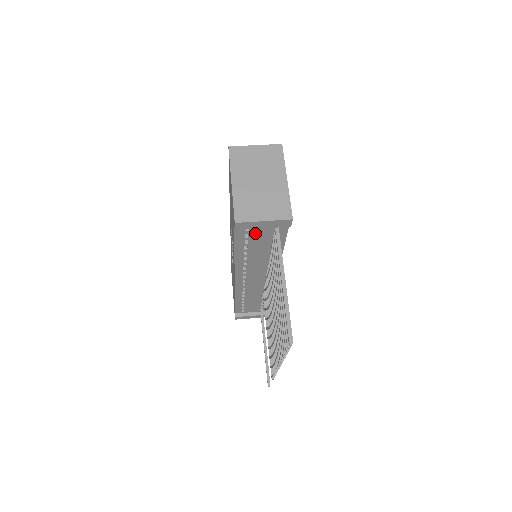
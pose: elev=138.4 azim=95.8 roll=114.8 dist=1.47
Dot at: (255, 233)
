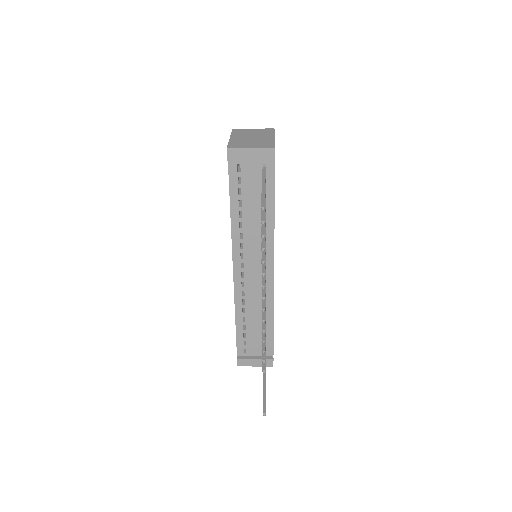
Dot at: (246, 177)
